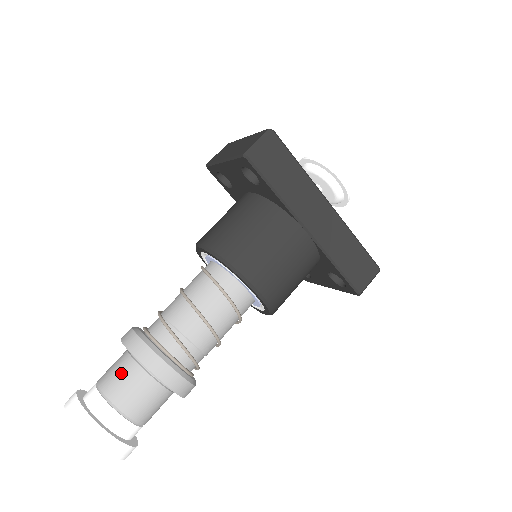
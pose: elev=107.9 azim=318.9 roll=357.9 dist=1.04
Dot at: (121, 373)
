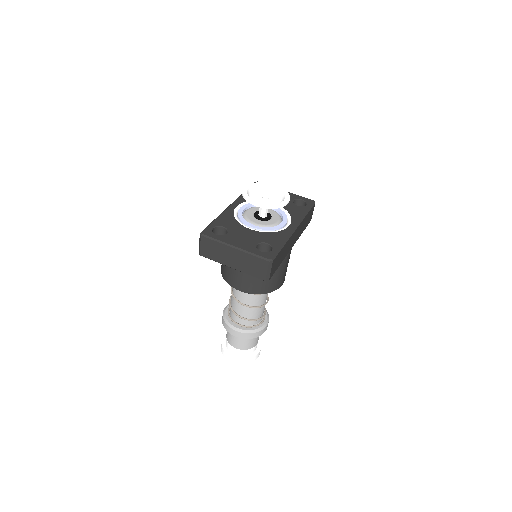
Dot at: (246, 342)
